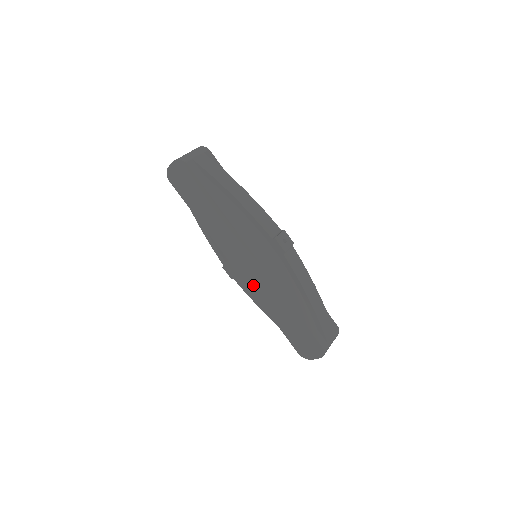
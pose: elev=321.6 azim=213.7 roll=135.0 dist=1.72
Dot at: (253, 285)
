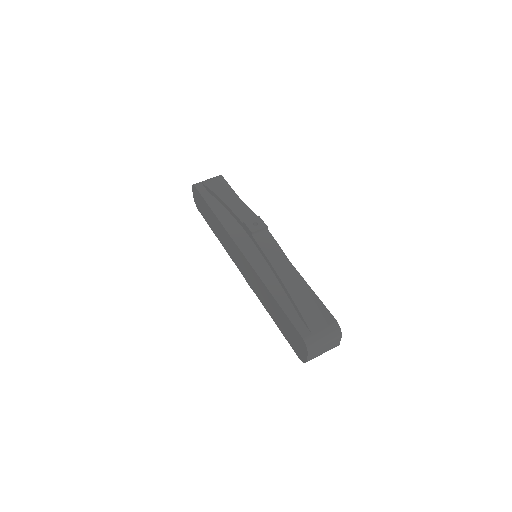
Dot at: (251, 284)
